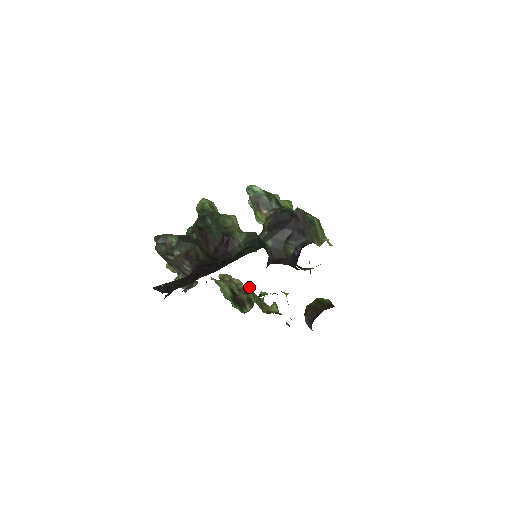
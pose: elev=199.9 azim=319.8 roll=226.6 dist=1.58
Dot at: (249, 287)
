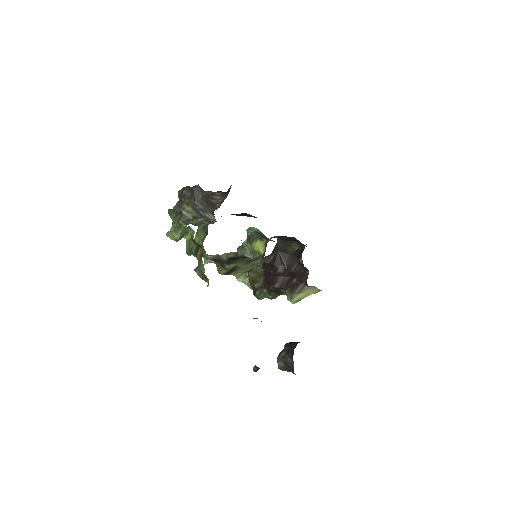
Dot at: occluded
